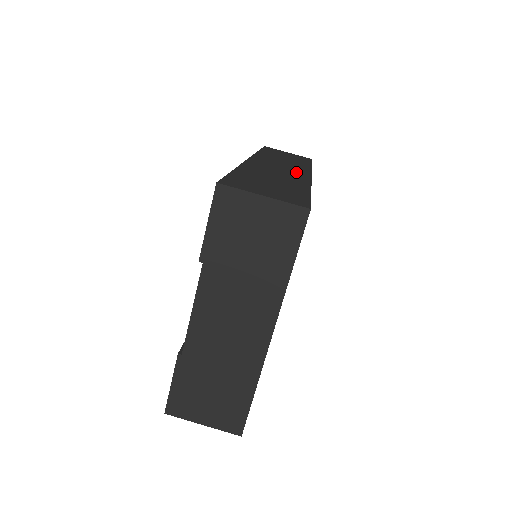
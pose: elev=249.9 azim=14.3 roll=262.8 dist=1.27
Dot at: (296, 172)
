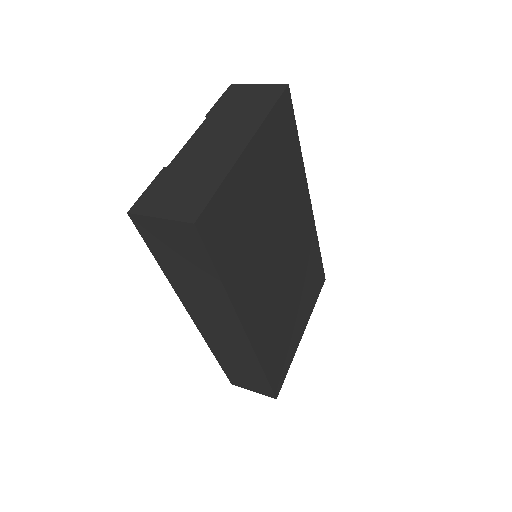
Dot at: occluded
